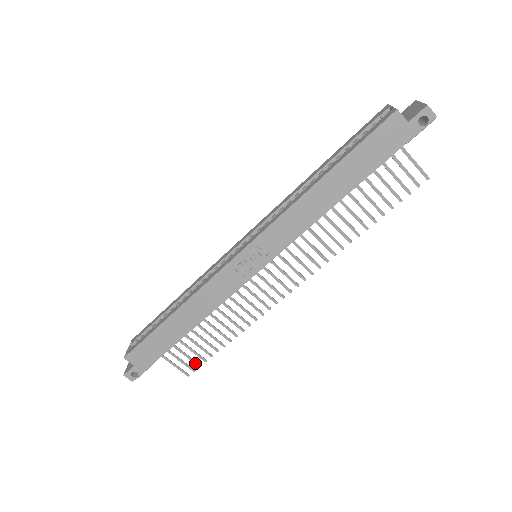
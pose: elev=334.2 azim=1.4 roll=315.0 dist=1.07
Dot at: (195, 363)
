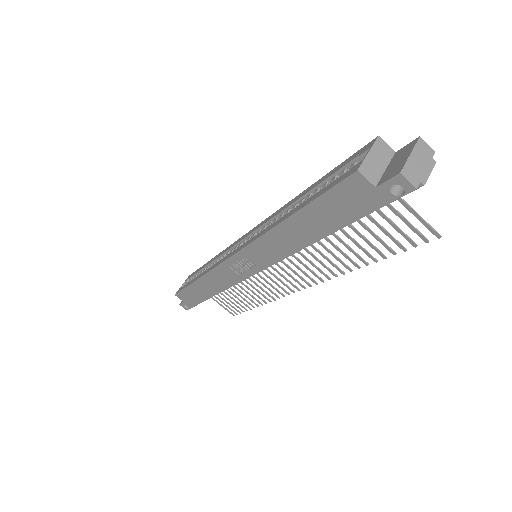
Dot at: occluded
